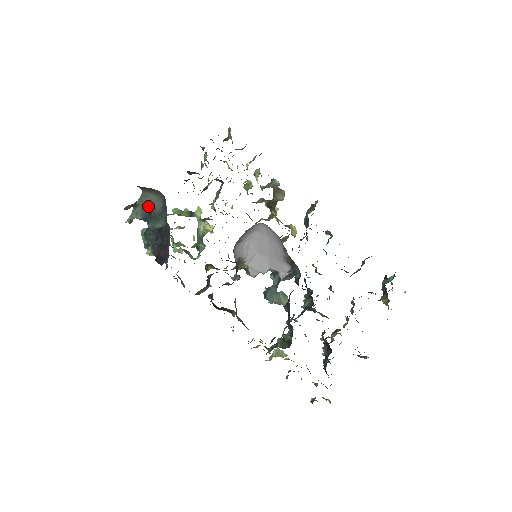
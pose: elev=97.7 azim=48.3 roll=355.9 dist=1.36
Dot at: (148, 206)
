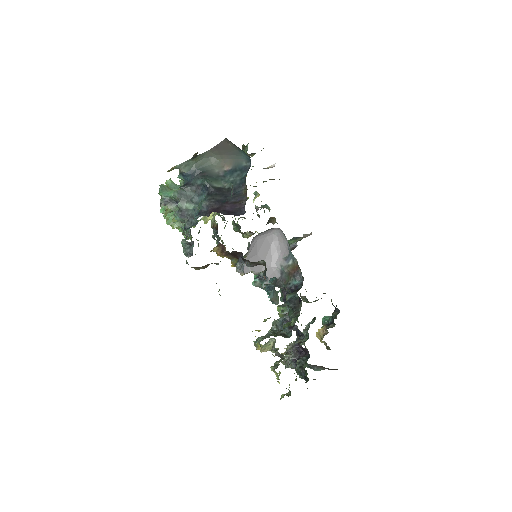
Dot at: (202, 165)
